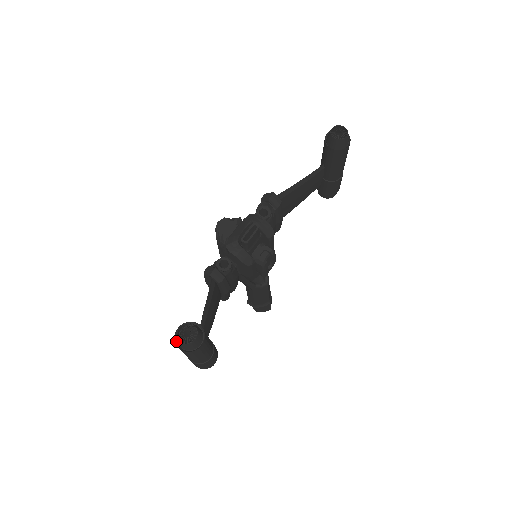
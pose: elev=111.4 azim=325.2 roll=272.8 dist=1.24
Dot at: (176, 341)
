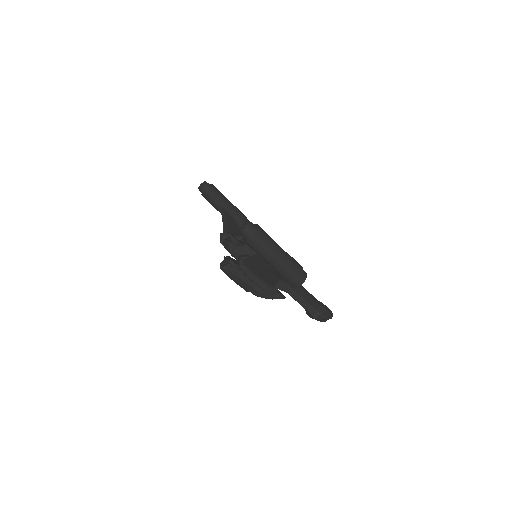
Dot at: (249, 240)
